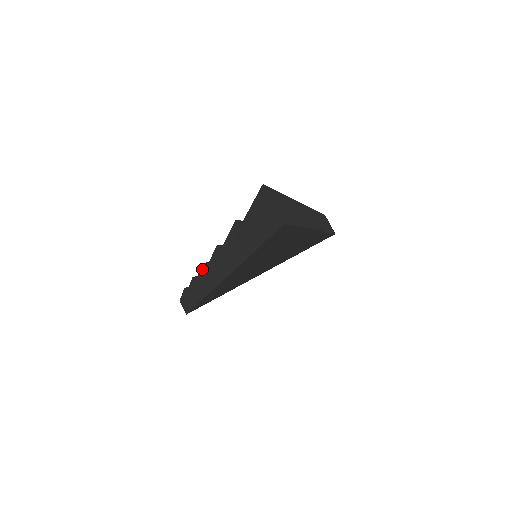
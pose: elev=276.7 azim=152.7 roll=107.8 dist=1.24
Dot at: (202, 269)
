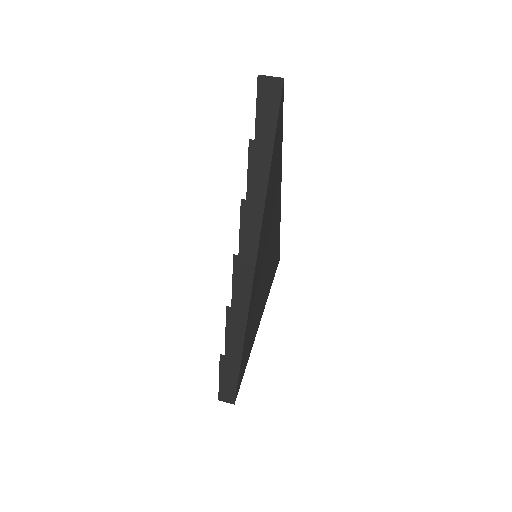
Dot at: (234, 266)
